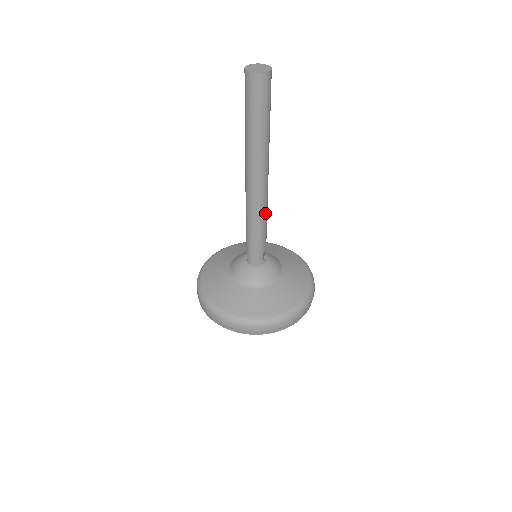
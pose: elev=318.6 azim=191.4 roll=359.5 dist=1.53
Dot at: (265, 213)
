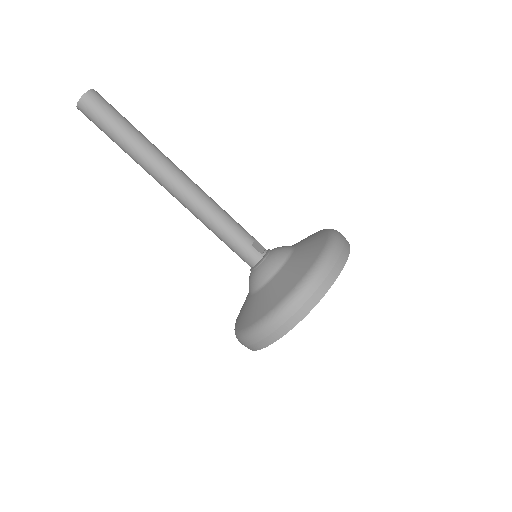
Dot at: (210, 204)
